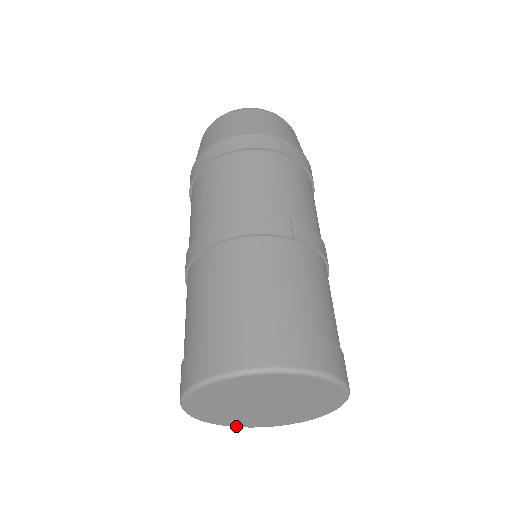
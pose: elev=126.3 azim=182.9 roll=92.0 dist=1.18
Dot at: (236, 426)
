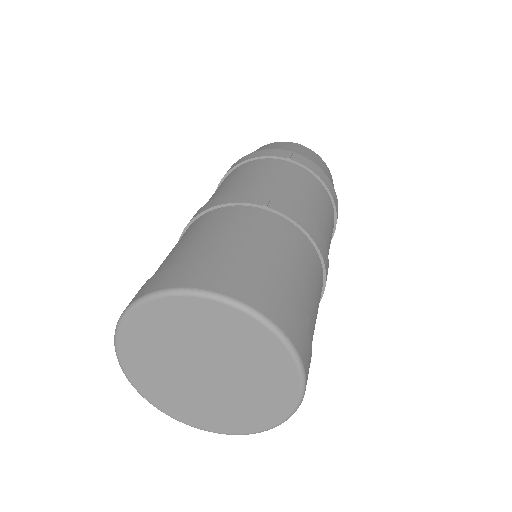
Dot at: (199, 427)
